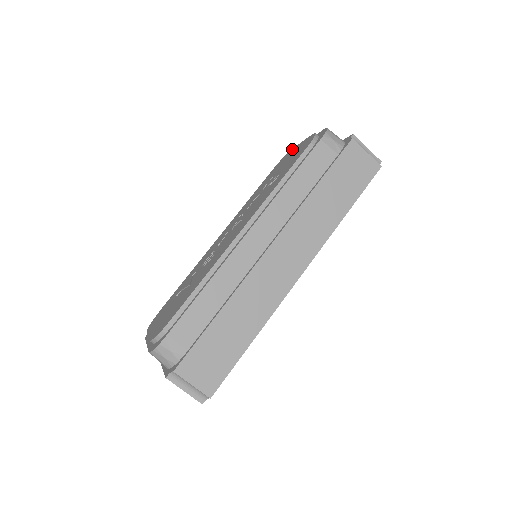
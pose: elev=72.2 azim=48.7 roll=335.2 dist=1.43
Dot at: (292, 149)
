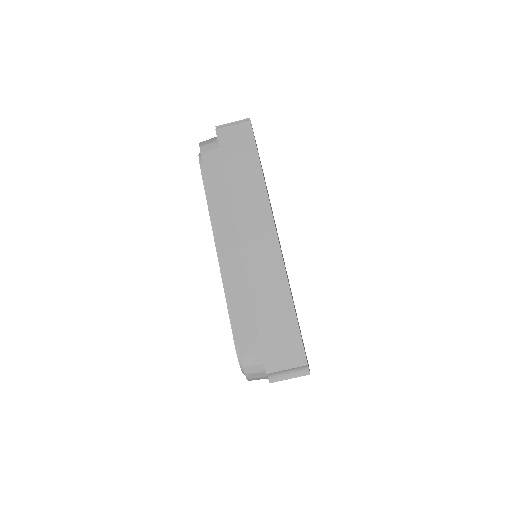
Dot at: occluded
